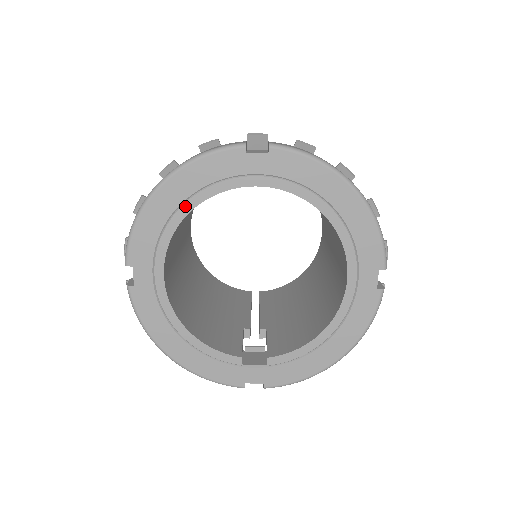
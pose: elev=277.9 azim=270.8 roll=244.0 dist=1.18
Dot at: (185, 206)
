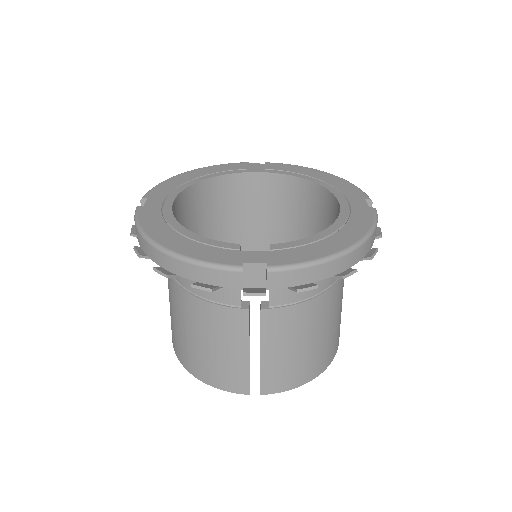
Dot at: (202, 178)
